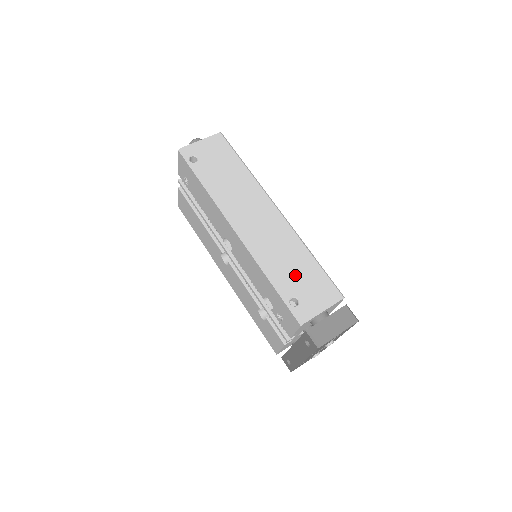
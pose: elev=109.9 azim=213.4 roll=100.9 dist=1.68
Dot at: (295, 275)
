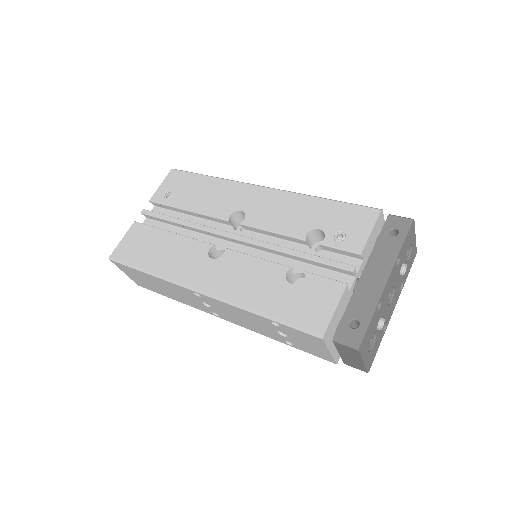
Dot at: occluded
